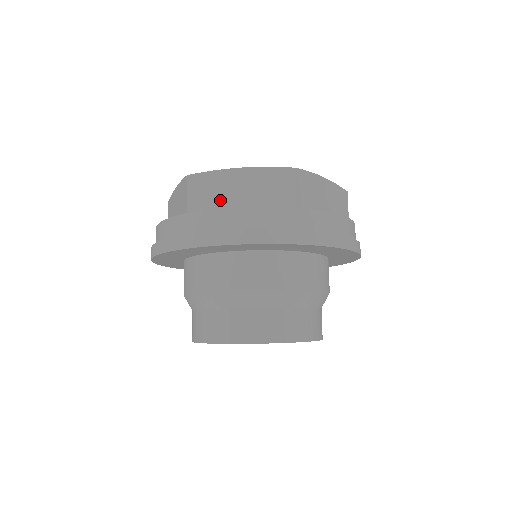
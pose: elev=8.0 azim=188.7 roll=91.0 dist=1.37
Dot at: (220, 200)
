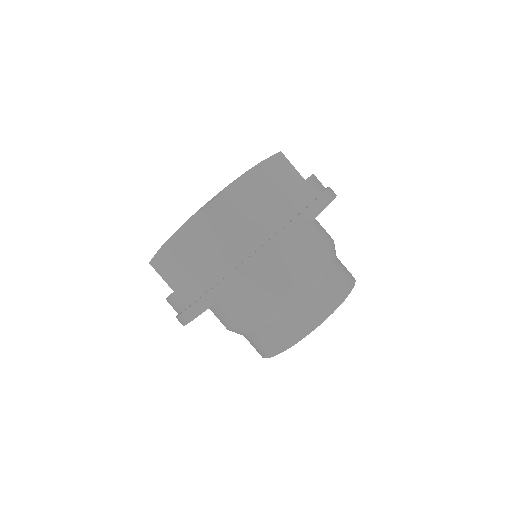
Dot at: (184, 266)
